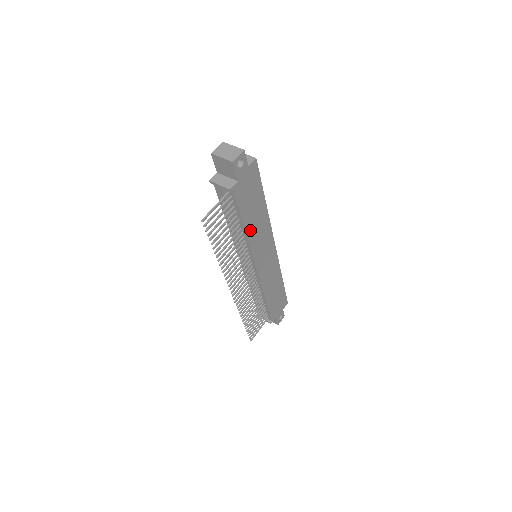
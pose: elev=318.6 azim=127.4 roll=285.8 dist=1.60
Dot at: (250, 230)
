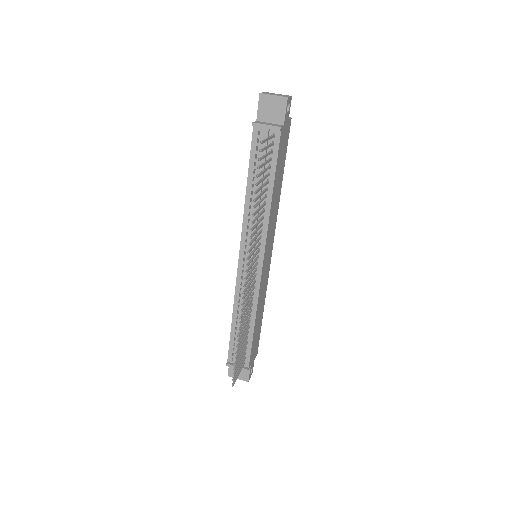
Dot at: (272, 201)
